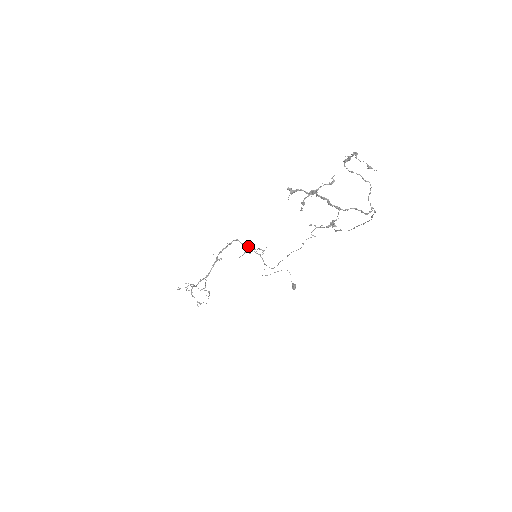
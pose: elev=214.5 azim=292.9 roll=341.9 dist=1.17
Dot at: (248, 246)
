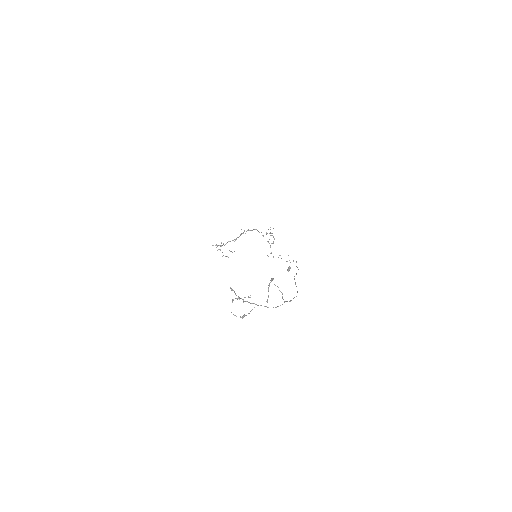
Dot at: occluded
